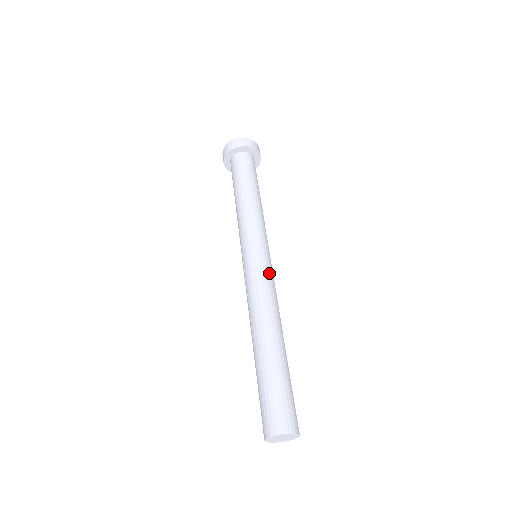
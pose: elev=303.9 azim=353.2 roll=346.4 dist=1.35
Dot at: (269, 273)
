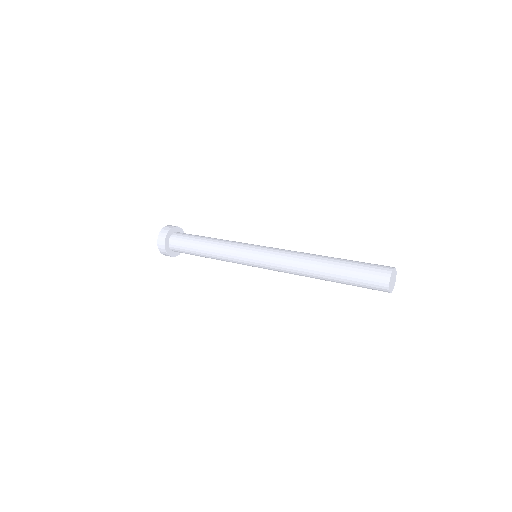
Dot at: (277, 248)
